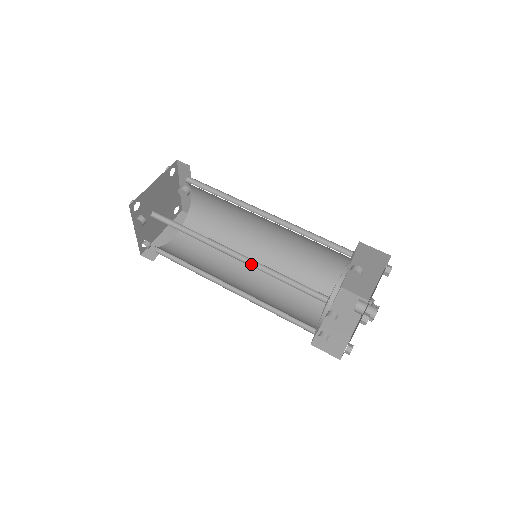
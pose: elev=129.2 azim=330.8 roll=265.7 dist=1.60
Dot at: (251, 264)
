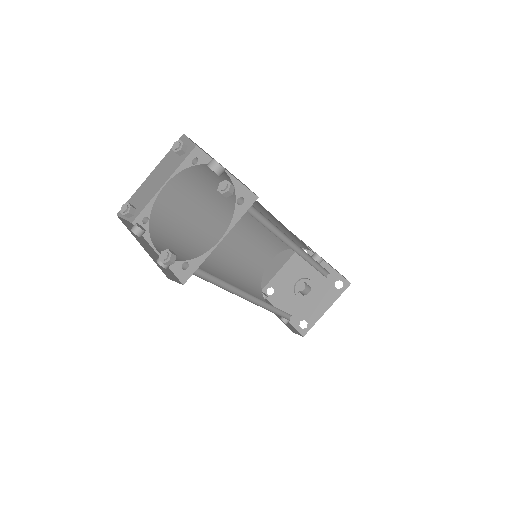
Dot at: (257, 300)
